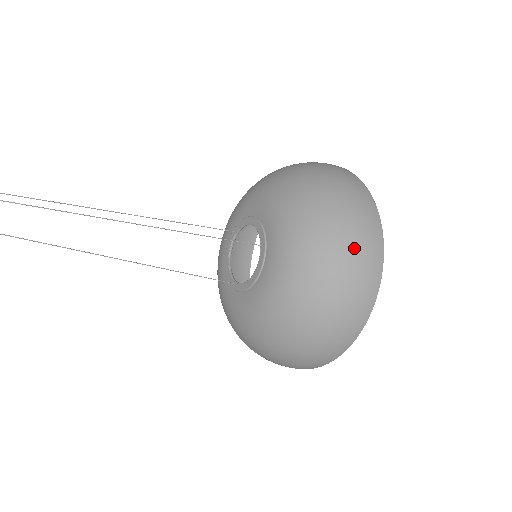
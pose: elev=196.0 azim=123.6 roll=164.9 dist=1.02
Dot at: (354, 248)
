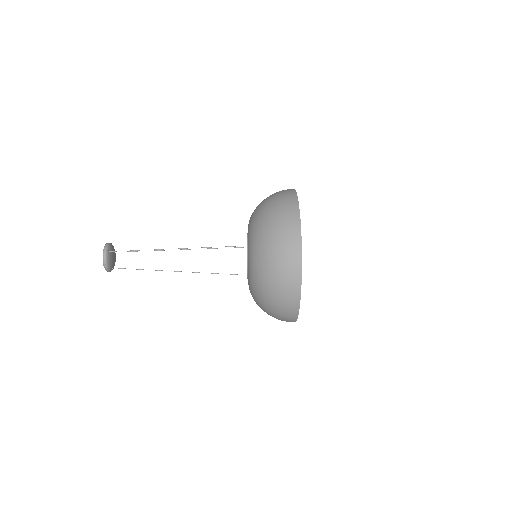
Dot at: (279, 226)
